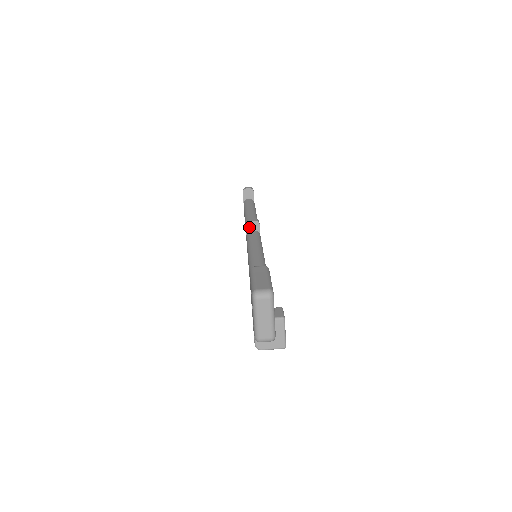
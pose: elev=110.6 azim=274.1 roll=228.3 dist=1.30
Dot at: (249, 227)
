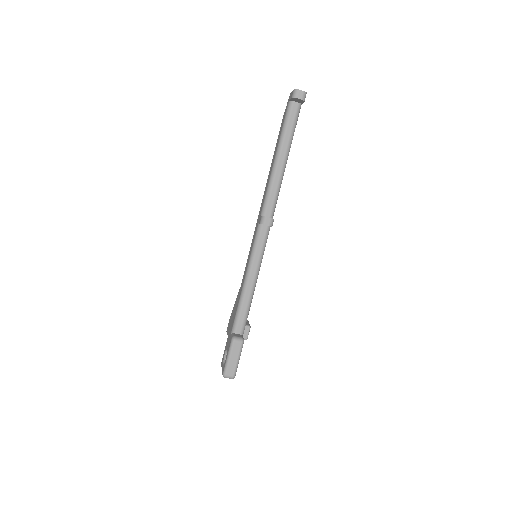
Dot at: (262, 224)
